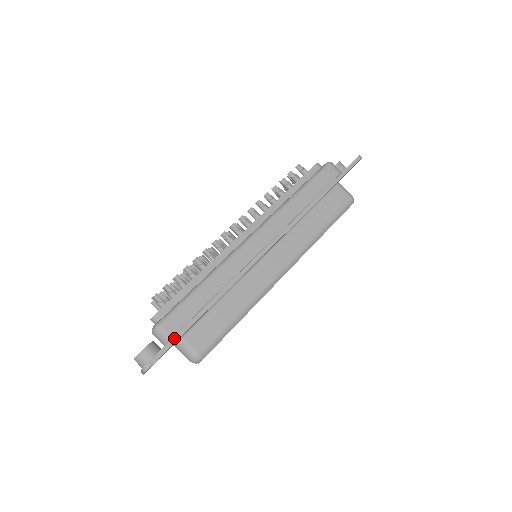
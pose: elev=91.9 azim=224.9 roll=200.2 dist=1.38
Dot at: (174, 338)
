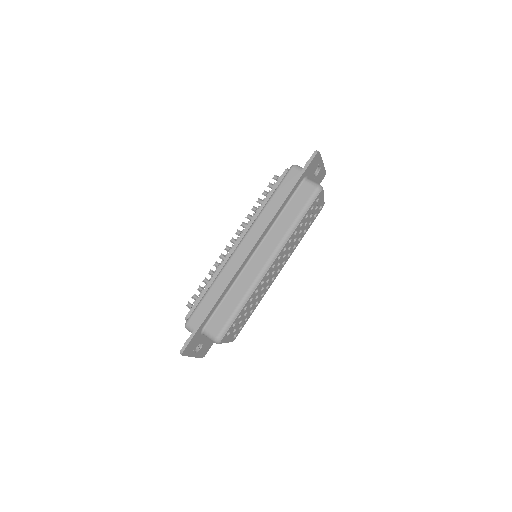
Dot at: (195, 329)
